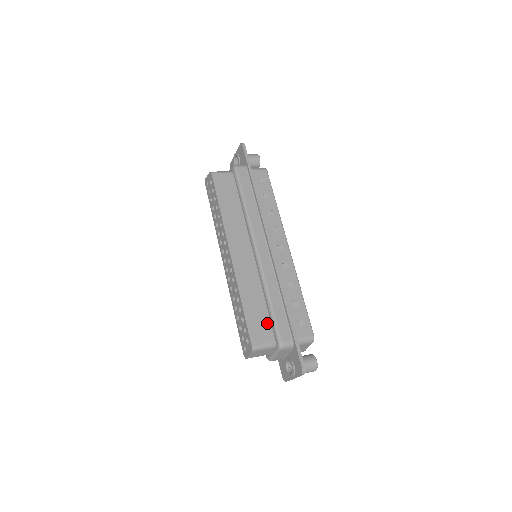
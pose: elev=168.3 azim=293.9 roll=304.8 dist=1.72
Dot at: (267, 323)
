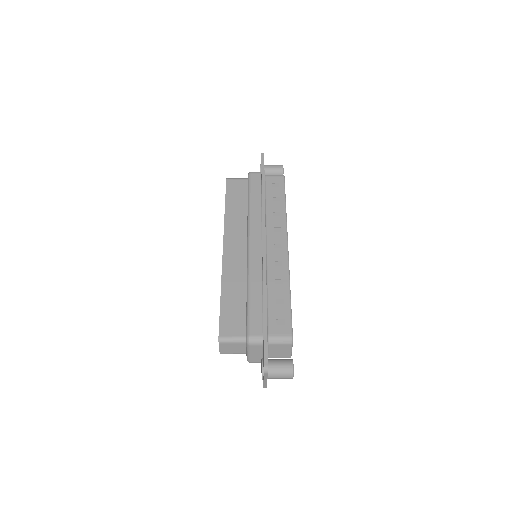
Dot at: (242, 317)
